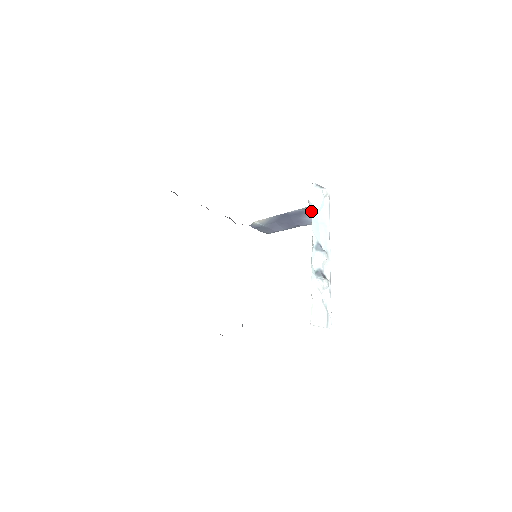
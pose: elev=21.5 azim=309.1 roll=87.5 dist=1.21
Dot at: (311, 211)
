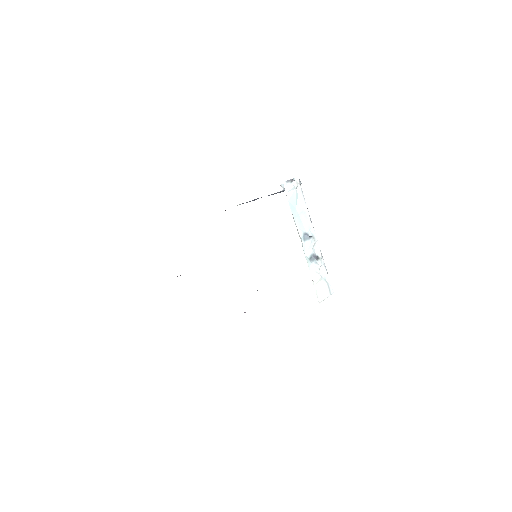
Dot at: occluded
